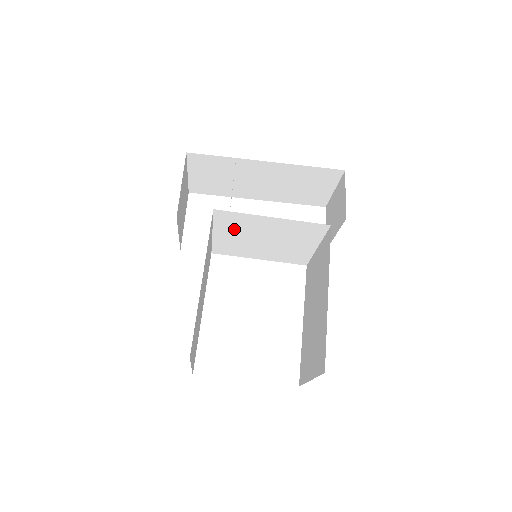
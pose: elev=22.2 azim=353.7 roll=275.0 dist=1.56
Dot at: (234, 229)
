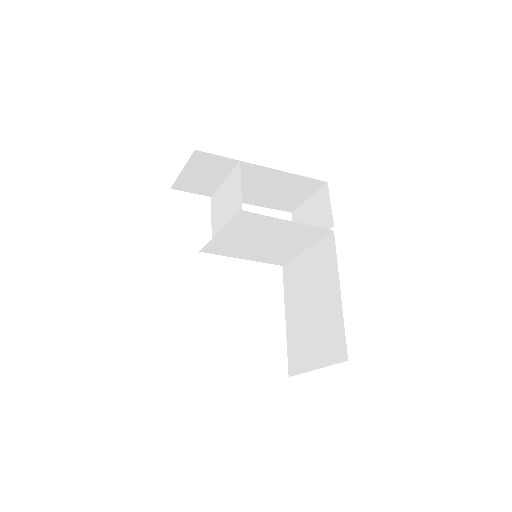
Dot at: (243, 229)
